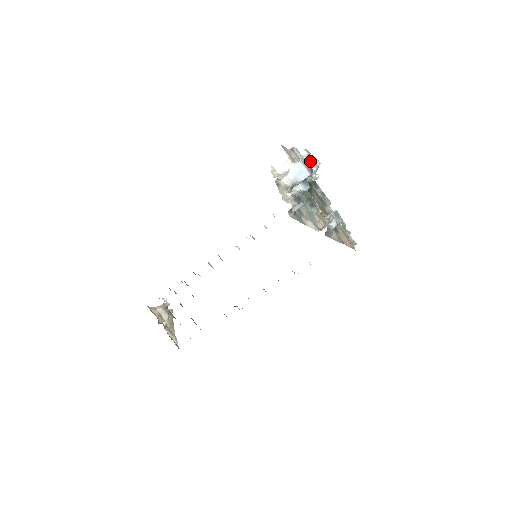
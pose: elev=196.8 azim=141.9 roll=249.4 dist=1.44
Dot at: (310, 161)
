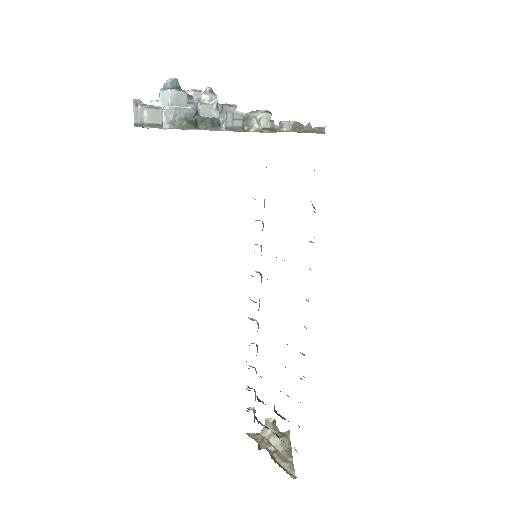
Dot at: (168, 82)
